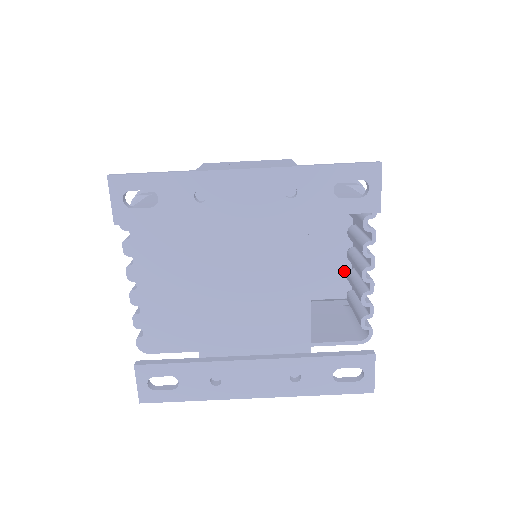
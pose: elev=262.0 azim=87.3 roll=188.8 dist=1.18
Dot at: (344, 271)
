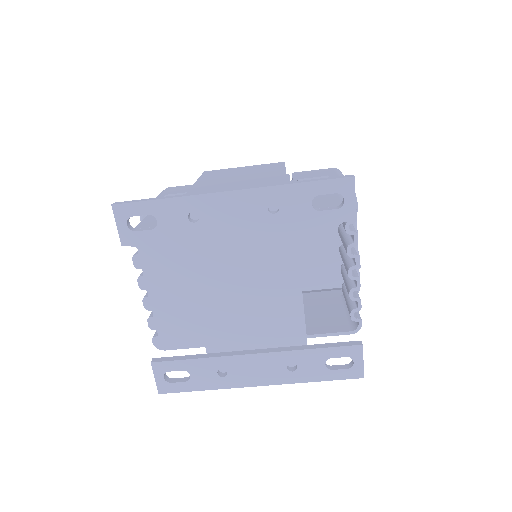
Dot at: (341, 262)
